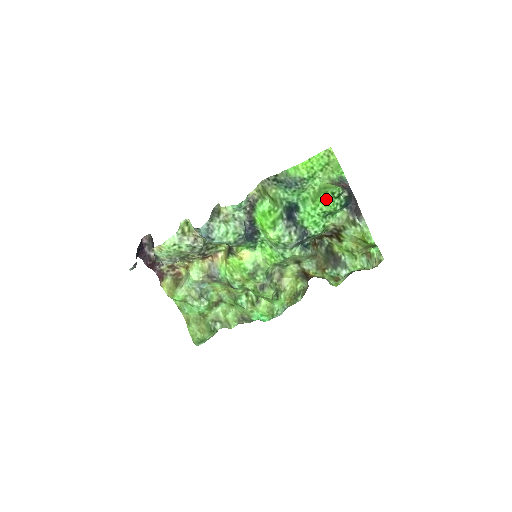
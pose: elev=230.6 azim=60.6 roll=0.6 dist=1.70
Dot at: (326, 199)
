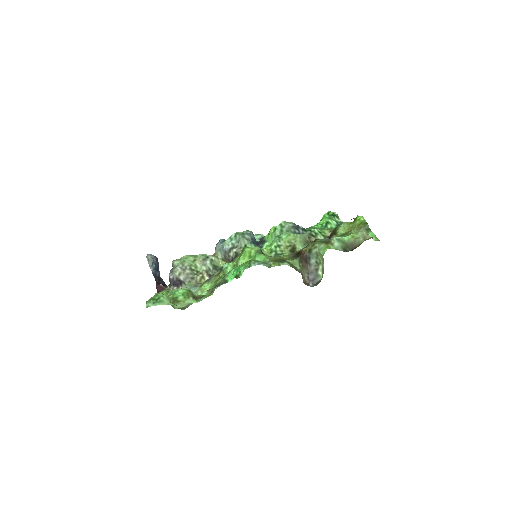
Dot at: occluded
